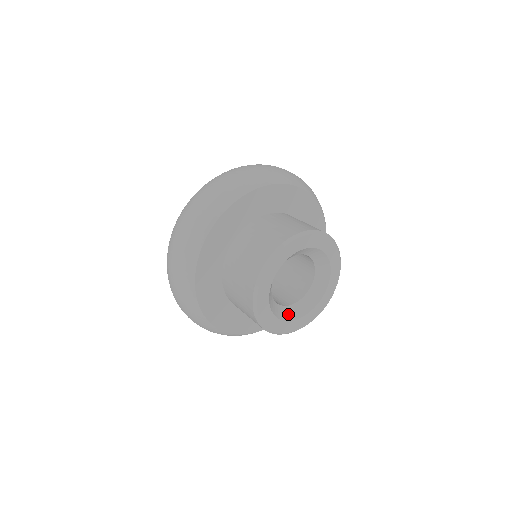
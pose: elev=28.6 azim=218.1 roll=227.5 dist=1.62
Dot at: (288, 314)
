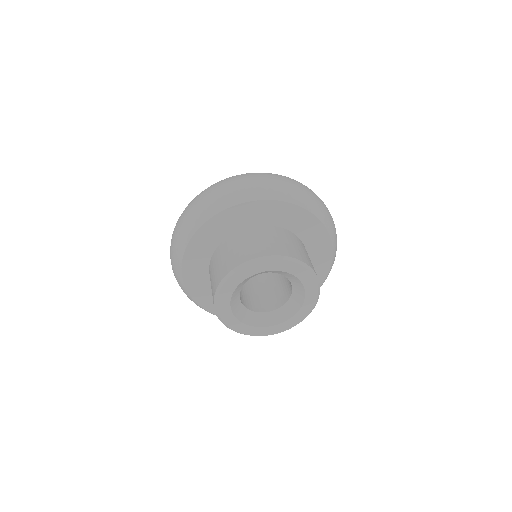
Dot at: (273, 319)
